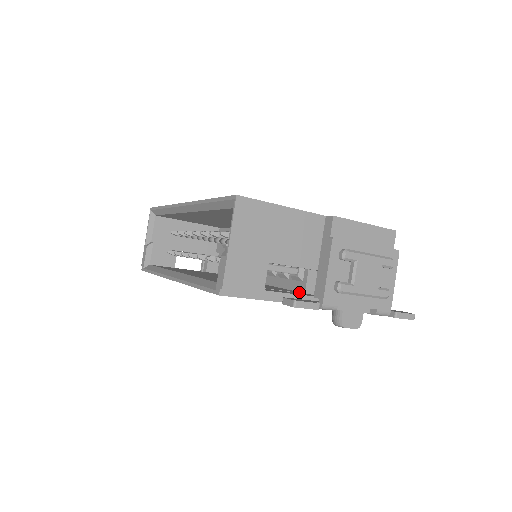
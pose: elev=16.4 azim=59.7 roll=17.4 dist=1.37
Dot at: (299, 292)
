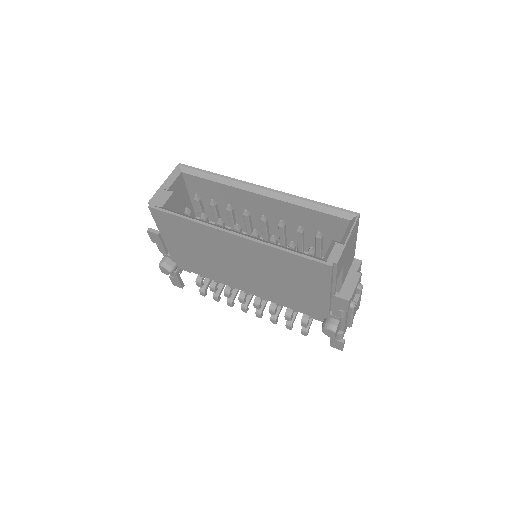
Dot at: occluded
